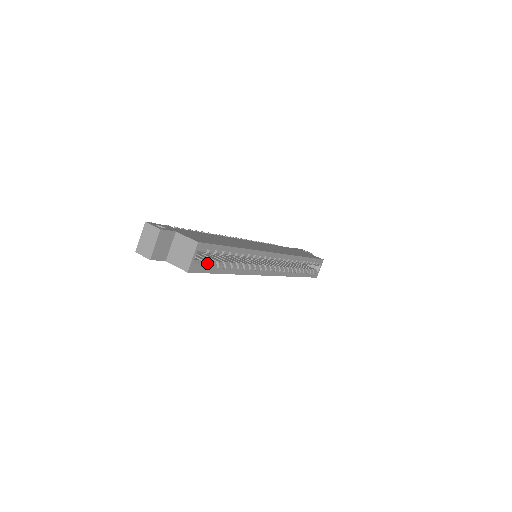
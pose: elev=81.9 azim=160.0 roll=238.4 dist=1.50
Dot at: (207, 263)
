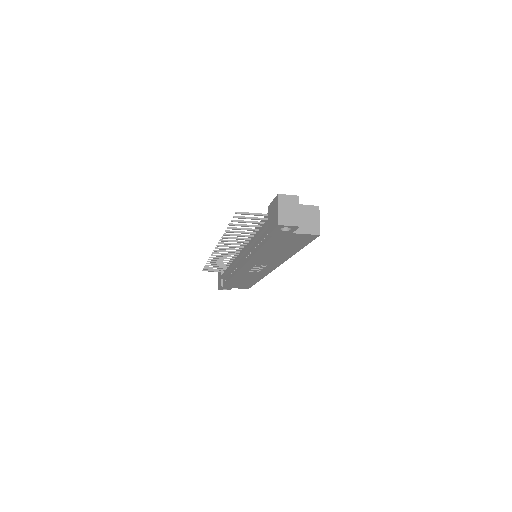
Dot at: occluded
